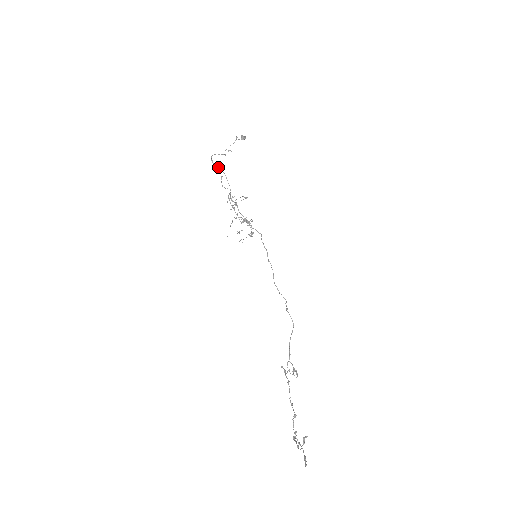
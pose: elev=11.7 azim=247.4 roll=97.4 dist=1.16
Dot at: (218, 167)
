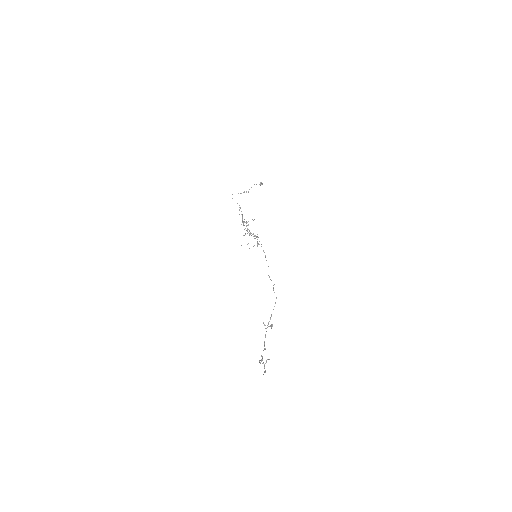
Dot at: occluded
